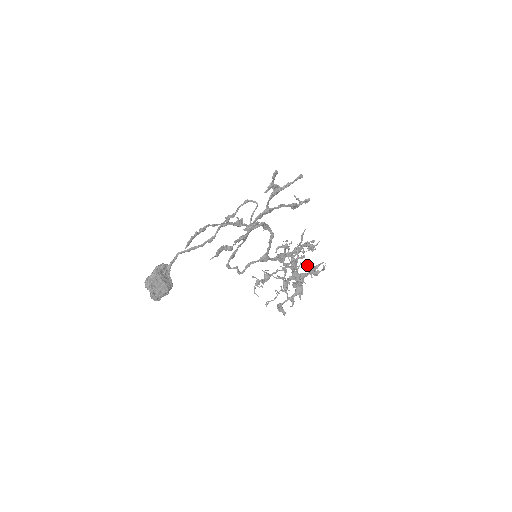
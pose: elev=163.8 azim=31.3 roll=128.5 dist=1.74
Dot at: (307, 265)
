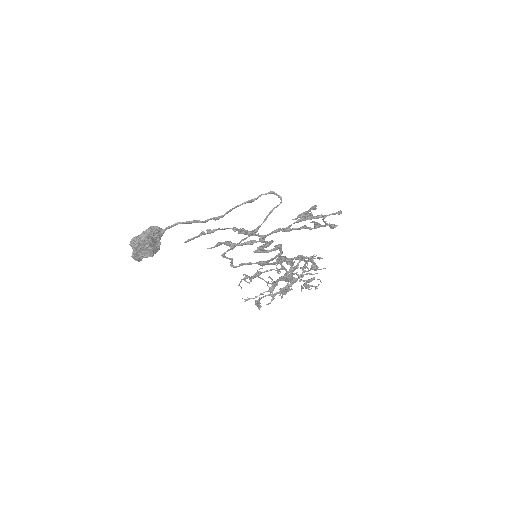
Dot at: (303, 269)
